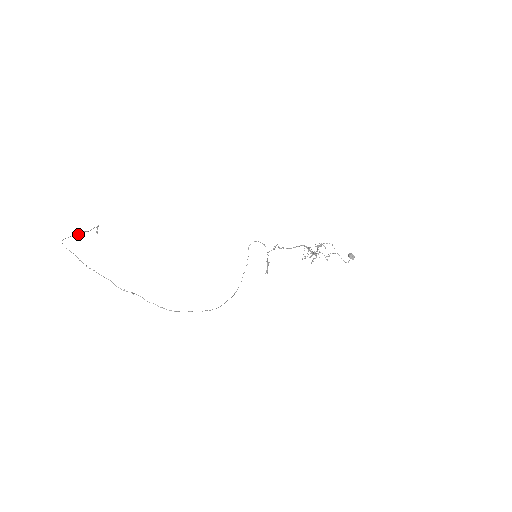
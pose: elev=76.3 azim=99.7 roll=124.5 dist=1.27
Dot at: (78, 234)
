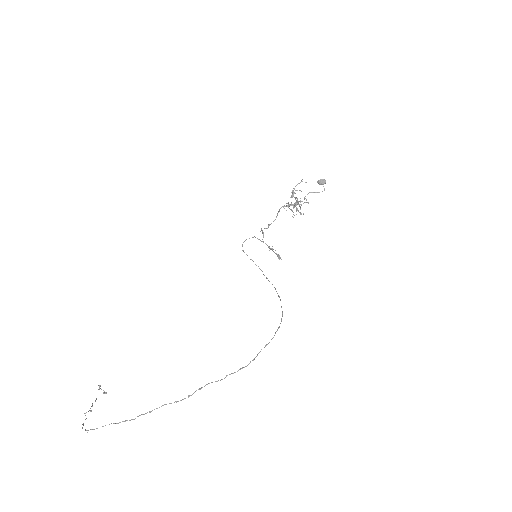
Dot at: (90, 411)
